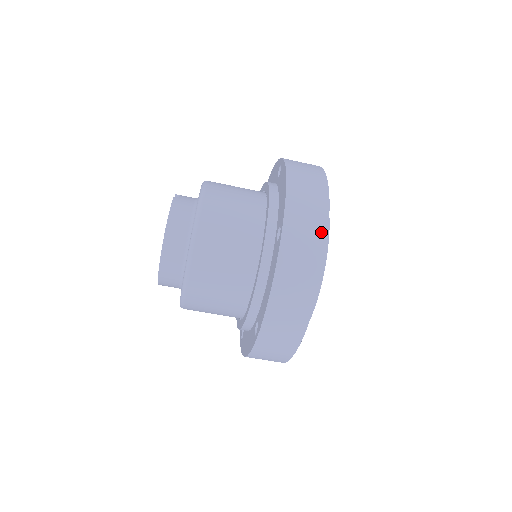
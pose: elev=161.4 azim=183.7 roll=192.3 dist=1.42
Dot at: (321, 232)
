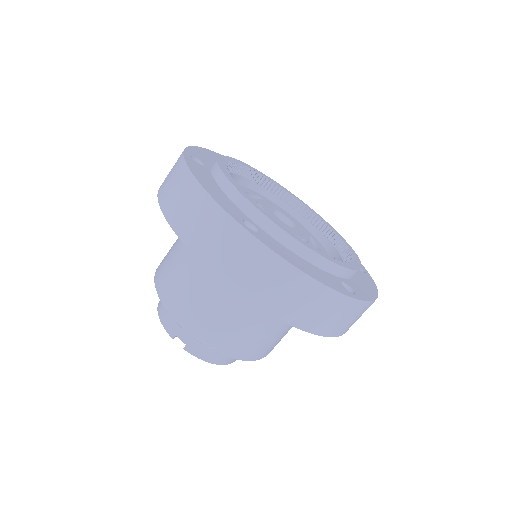
Dot at: (350, 305)
